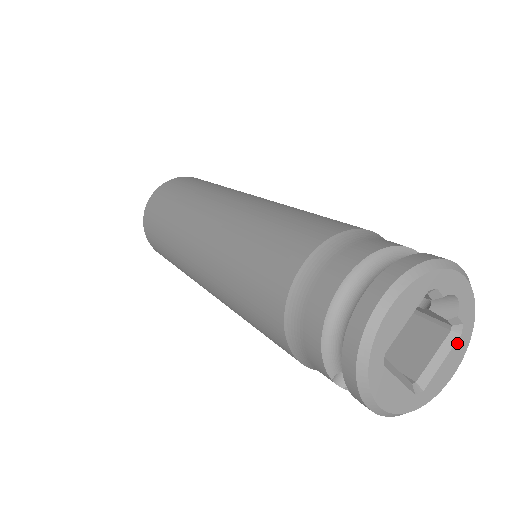
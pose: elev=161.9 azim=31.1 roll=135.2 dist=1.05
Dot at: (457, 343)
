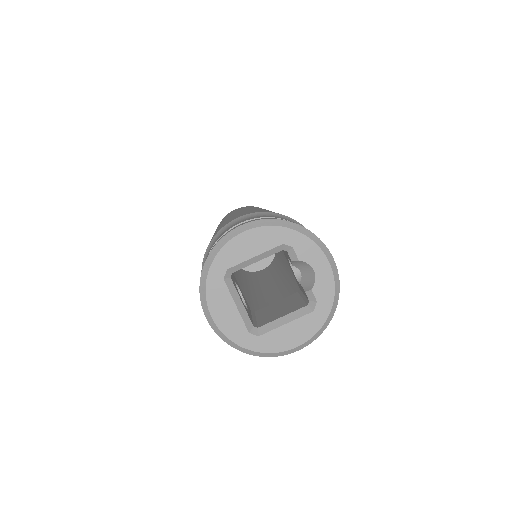
Dot at: (307, 317)
